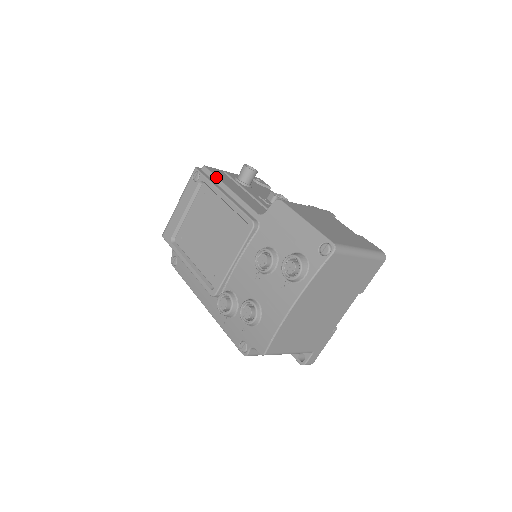
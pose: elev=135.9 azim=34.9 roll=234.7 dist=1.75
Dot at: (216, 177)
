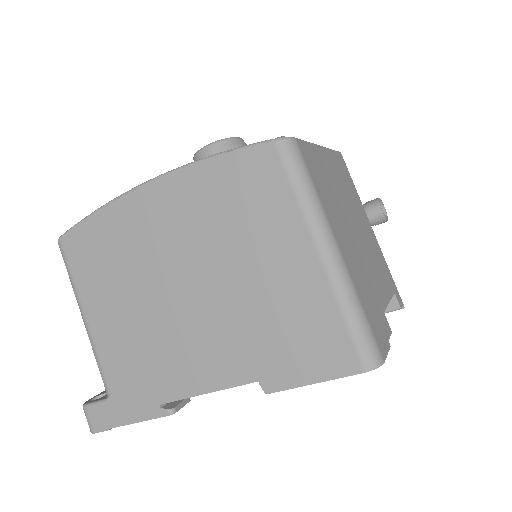
Dot at: occluded
